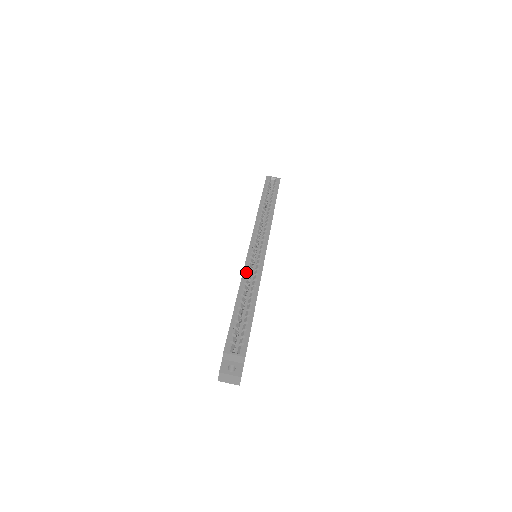
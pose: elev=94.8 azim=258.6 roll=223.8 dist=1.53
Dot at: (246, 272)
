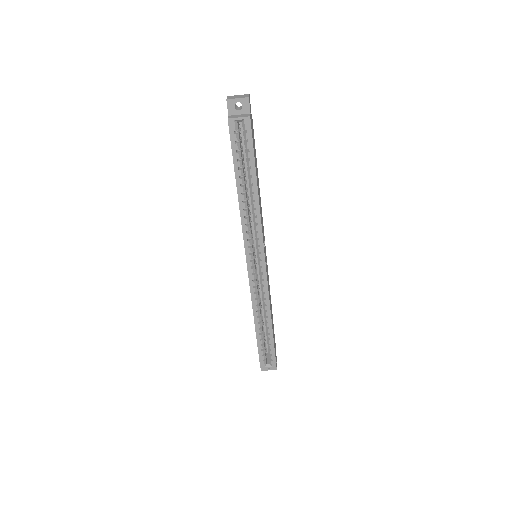
Dot at: (254, 300)
